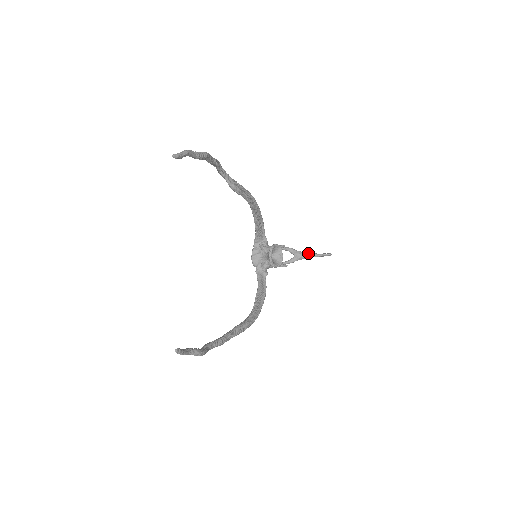
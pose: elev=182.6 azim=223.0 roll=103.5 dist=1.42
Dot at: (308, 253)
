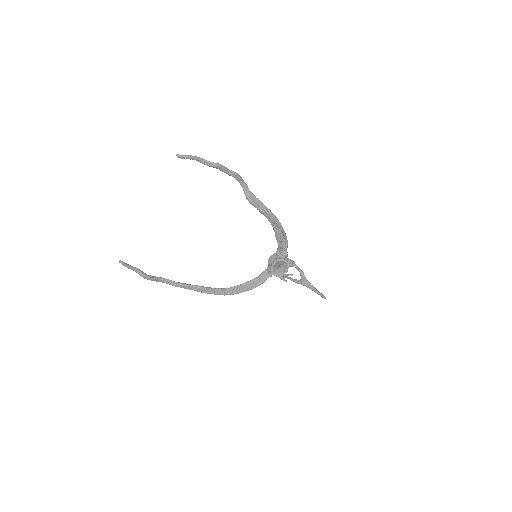
Dot at: (310, 284)
